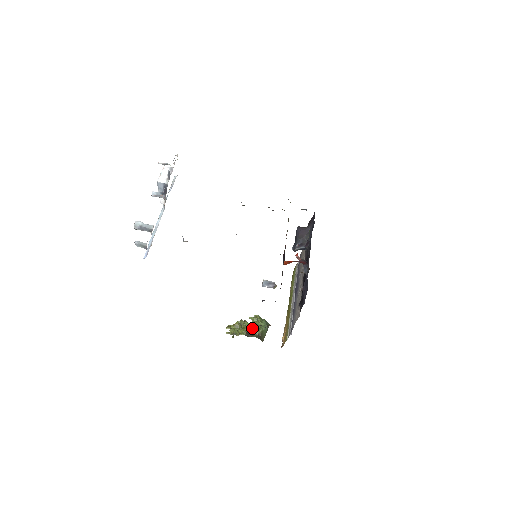
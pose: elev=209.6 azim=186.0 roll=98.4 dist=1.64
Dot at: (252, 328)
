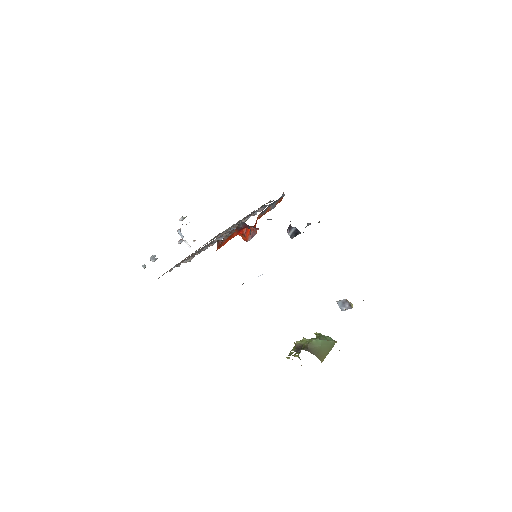
Dot at: (302, 343)
